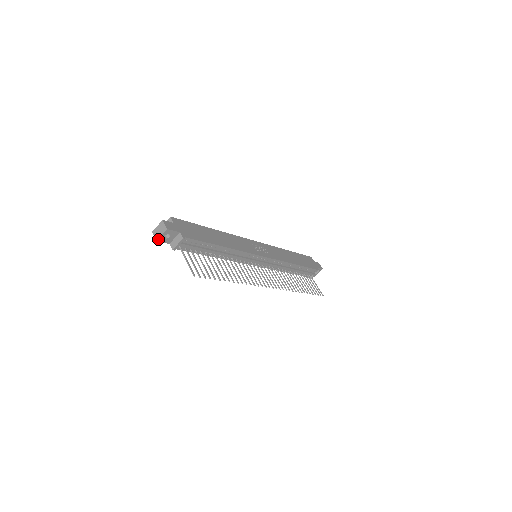
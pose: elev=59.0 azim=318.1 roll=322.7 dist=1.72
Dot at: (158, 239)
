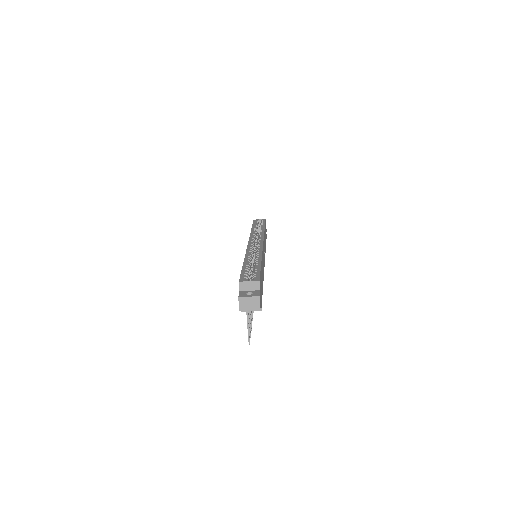
Dot at: (242, 310)
